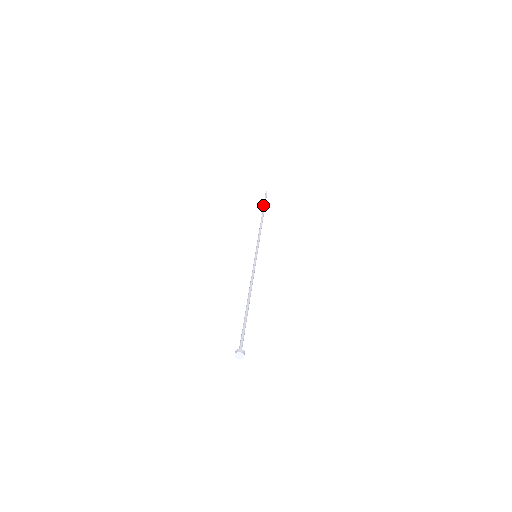
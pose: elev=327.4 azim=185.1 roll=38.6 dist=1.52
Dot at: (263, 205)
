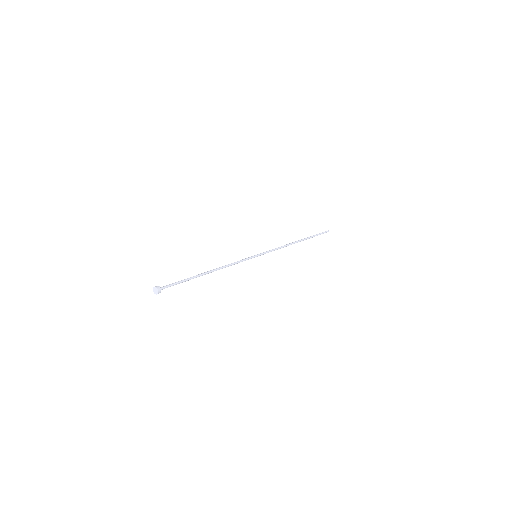
Dot at: (311, 237)
